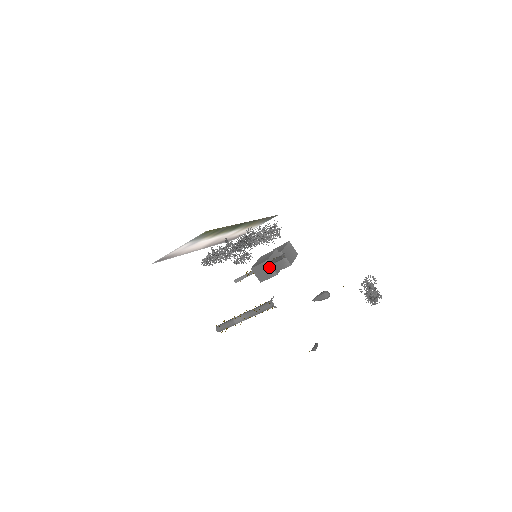
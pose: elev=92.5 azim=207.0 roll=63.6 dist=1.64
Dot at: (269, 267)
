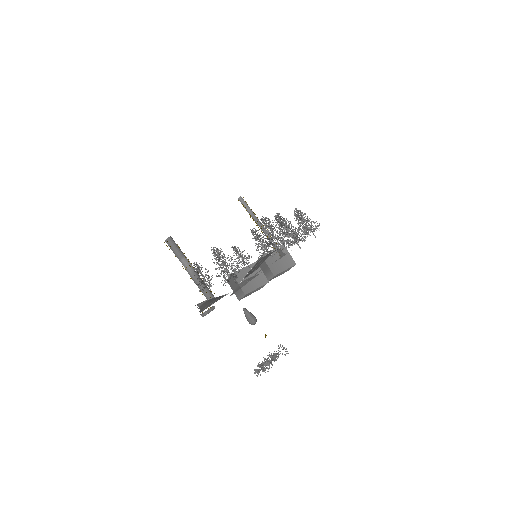
Dot at: (241, 294)
